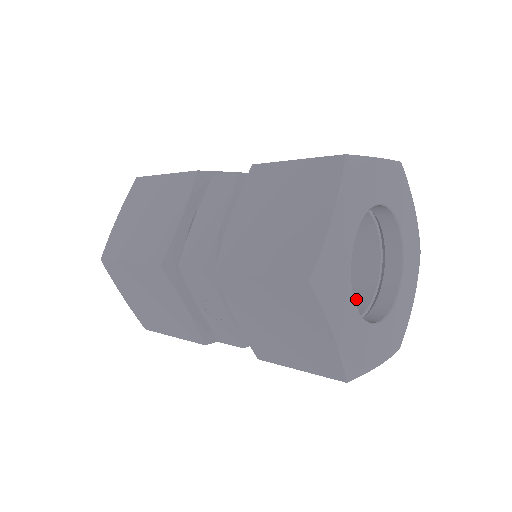
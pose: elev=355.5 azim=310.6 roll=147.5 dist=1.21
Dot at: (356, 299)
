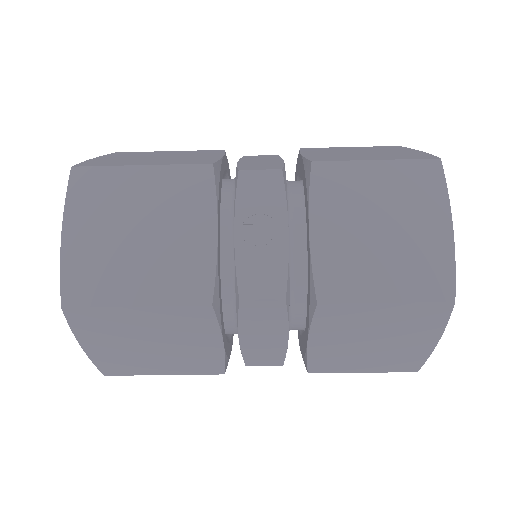
Dot at: occluded
